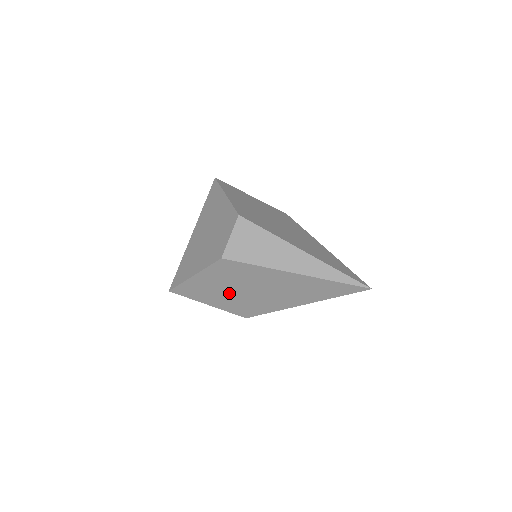
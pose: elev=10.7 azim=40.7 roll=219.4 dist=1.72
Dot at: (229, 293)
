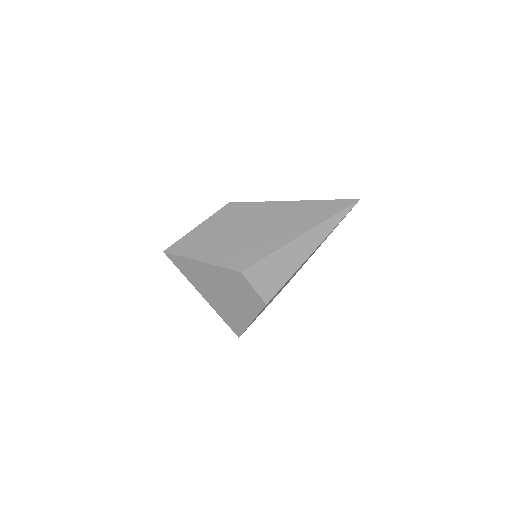
Dot at: occluded
